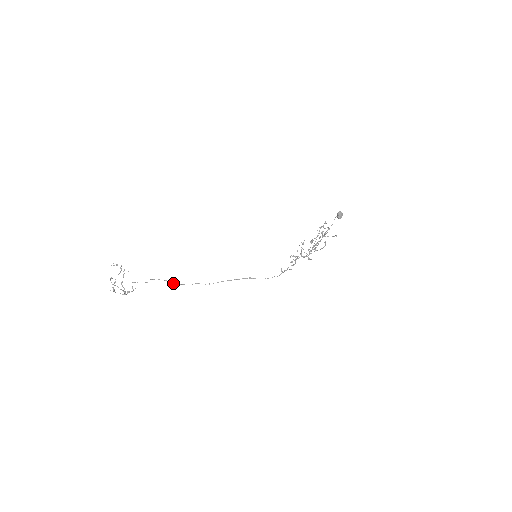
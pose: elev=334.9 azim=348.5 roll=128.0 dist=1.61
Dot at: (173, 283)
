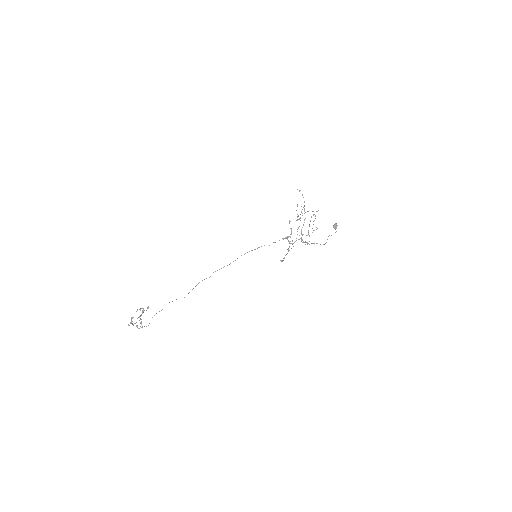
Dot at: occluded
